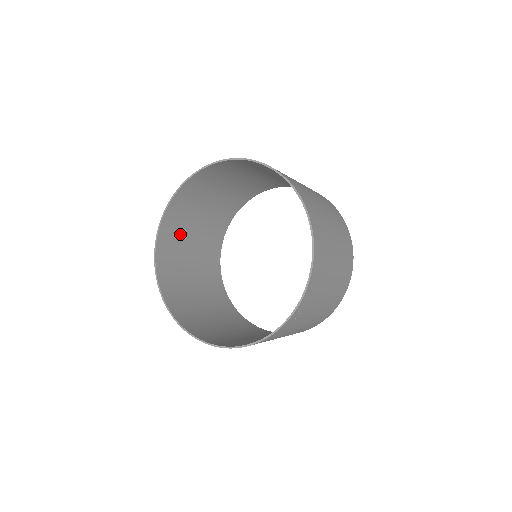
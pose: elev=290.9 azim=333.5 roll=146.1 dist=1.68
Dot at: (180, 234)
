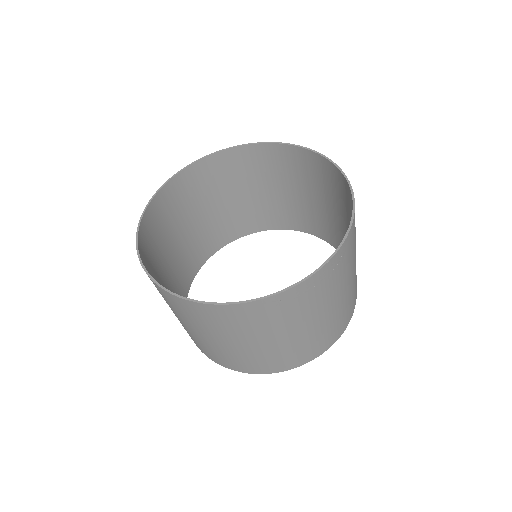
Dot at: (156, 249)
